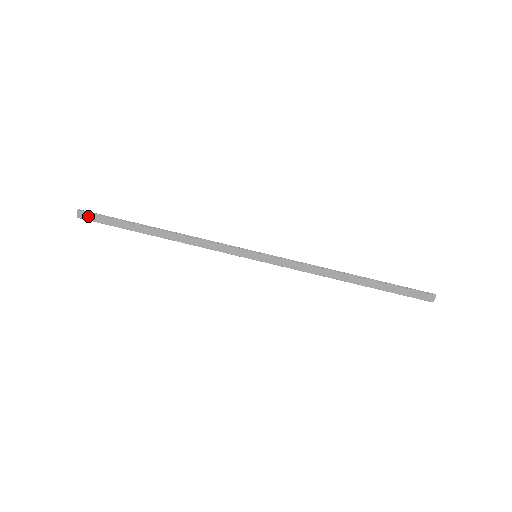
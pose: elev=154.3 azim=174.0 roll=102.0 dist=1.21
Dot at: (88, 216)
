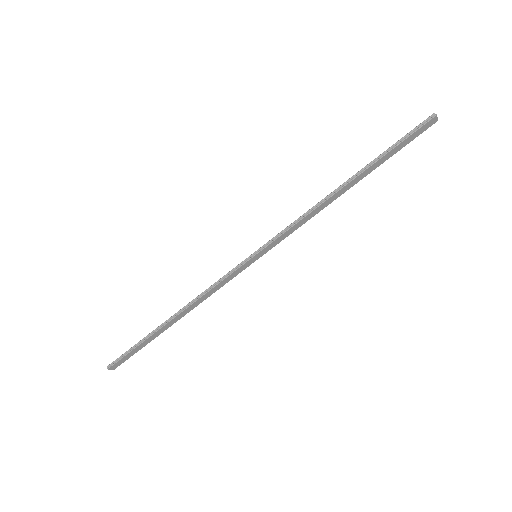
Dot at: (118, 363)
